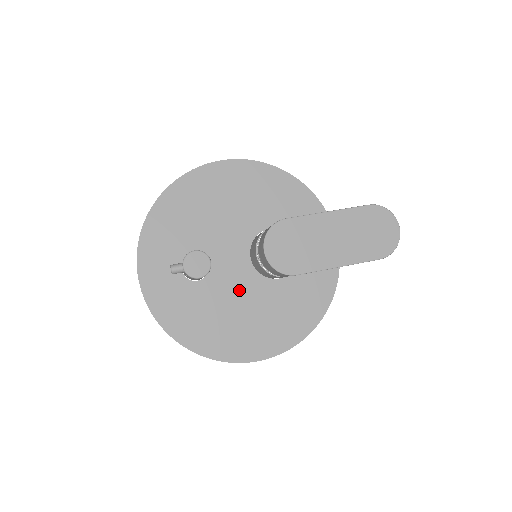
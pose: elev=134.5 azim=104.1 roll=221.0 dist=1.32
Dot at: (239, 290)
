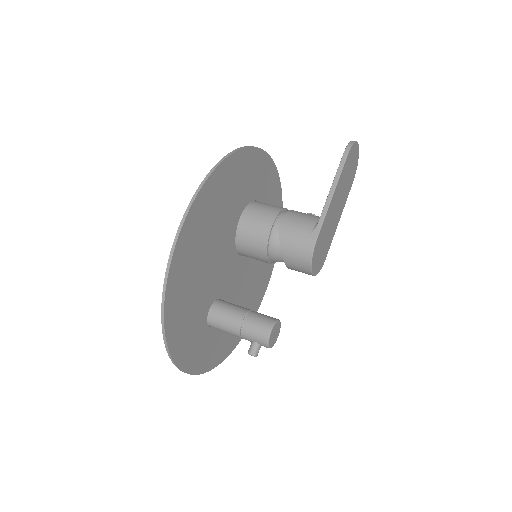
Dot at: (242, 282)
